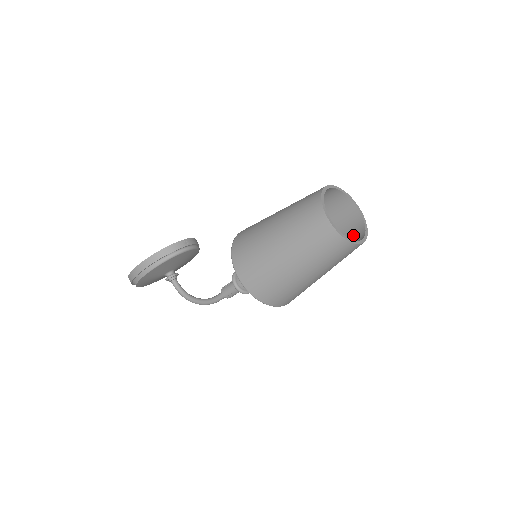
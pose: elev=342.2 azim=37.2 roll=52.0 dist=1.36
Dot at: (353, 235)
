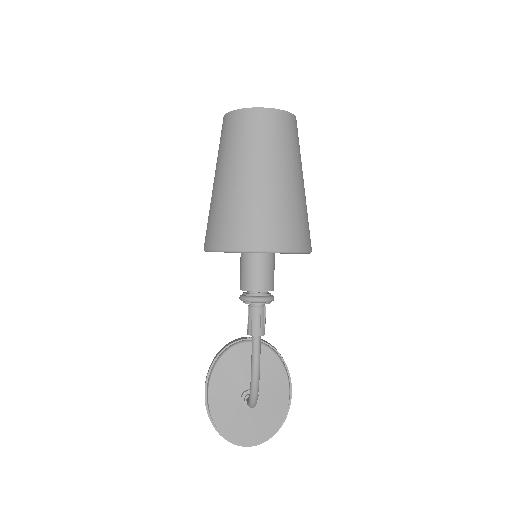
Dot at: (289, 133)
